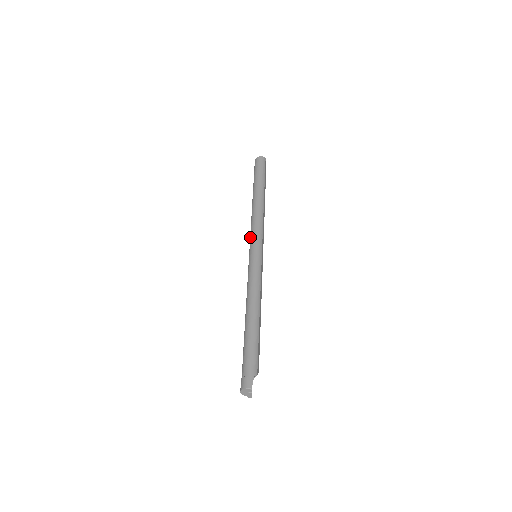
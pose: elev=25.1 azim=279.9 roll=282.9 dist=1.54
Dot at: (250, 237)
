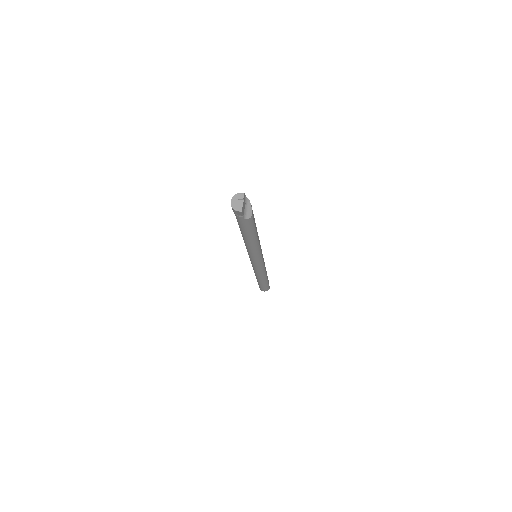
Dot at: occluded
